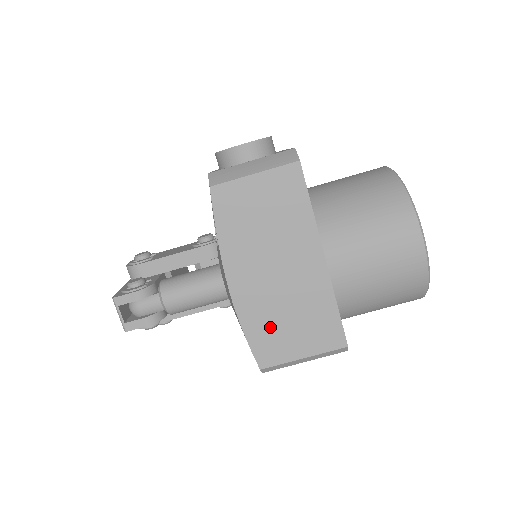
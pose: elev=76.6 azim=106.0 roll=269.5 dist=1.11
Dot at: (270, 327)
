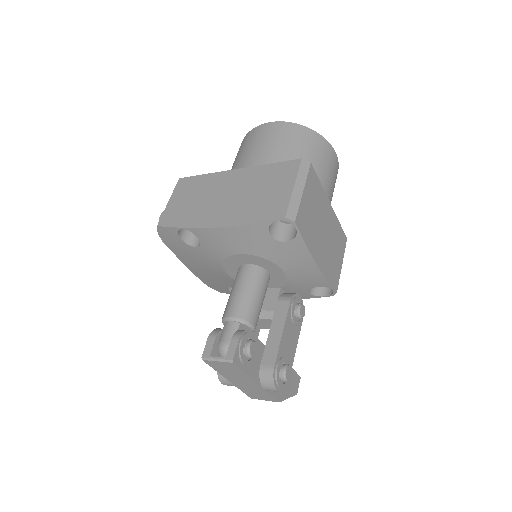
Dot at: (257, 206)
